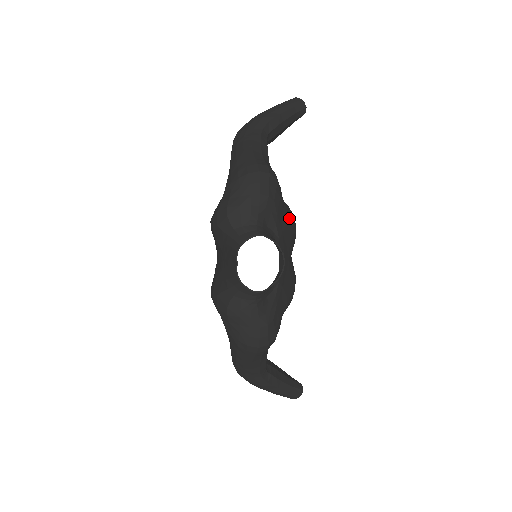
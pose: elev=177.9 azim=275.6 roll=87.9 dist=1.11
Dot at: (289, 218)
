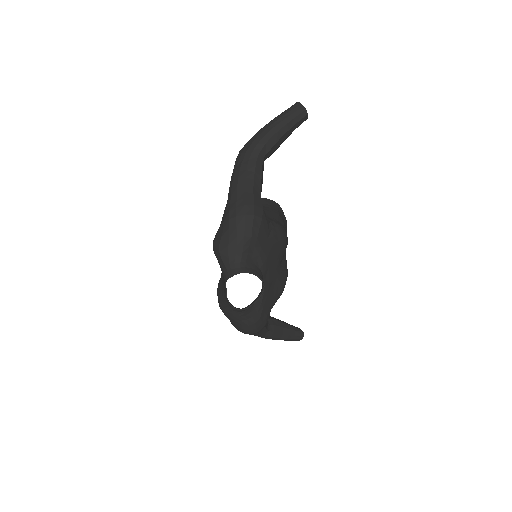
Dot at: (276, 240)
